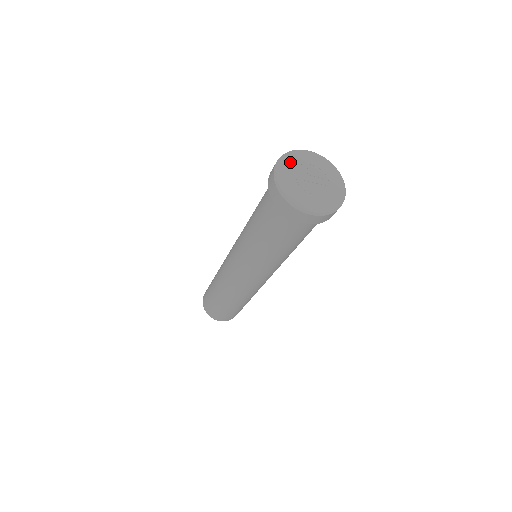
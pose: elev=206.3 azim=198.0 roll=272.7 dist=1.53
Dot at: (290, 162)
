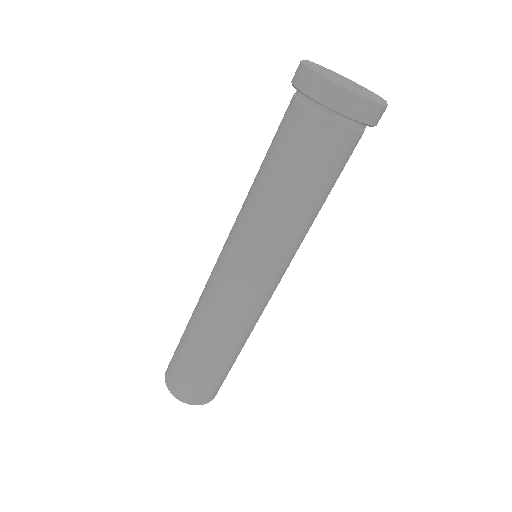
Dot at: (315, 65)
